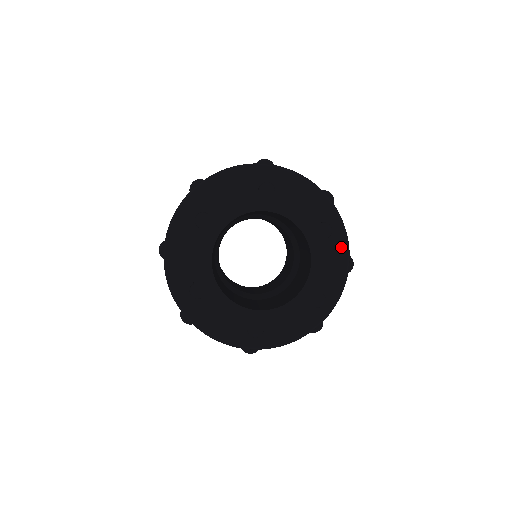
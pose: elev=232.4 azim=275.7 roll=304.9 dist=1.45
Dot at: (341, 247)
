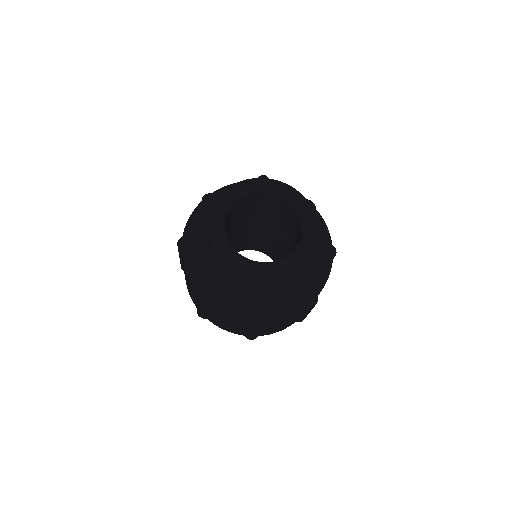
Dot at: (324, 236)
